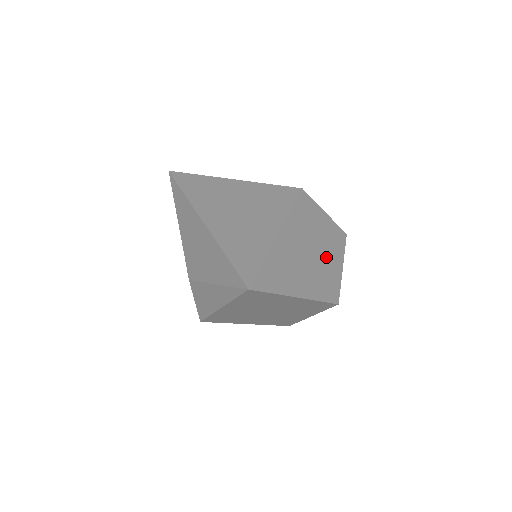
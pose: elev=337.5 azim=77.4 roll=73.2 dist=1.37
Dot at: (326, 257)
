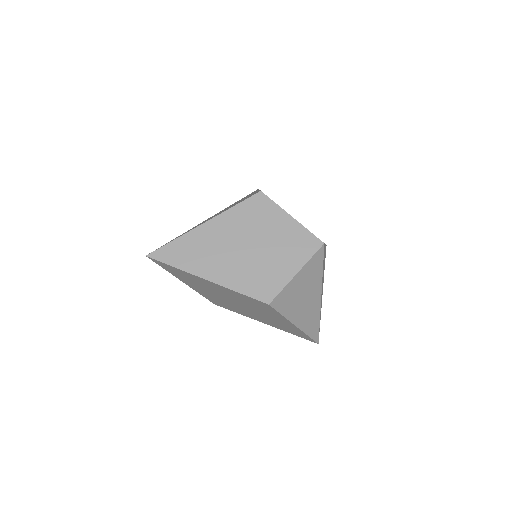
Dot at: (270, 257)
